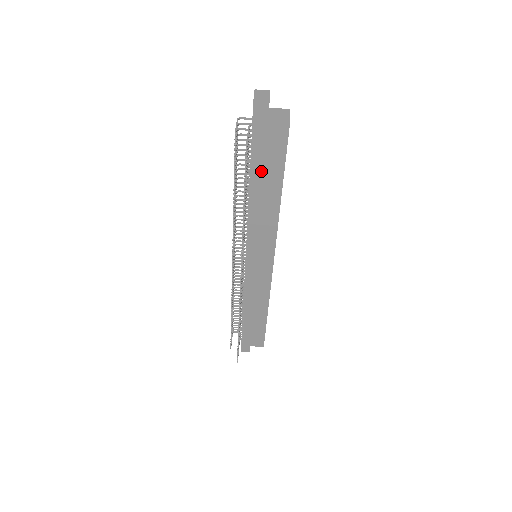
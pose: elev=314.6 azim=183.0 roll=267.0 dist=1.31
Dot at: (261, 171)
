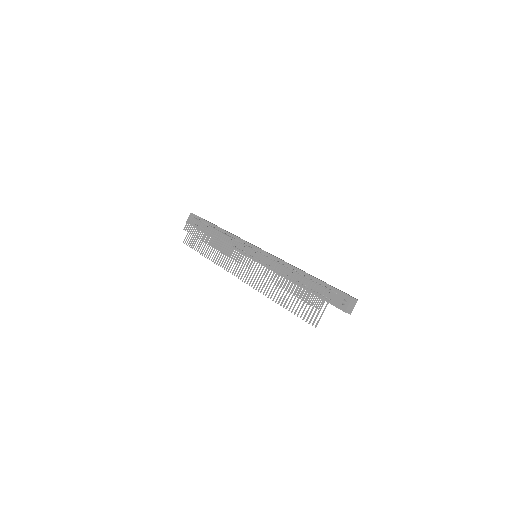
Dot at: occluded
